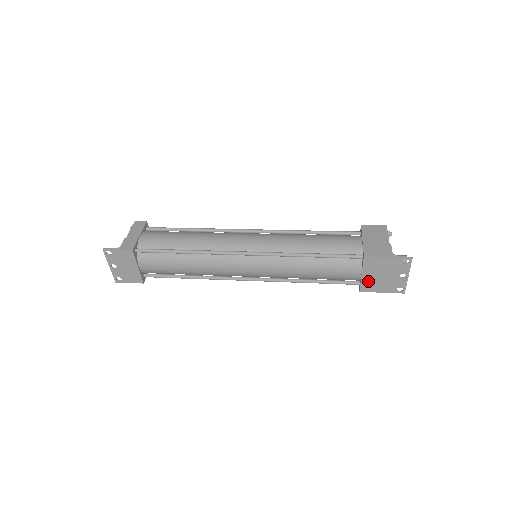
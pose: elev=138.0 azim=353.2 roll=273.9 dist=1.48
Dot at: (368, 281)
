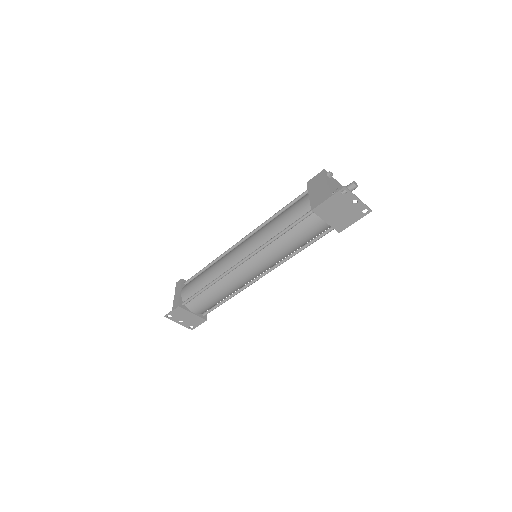
Dot at: (336, 223)
